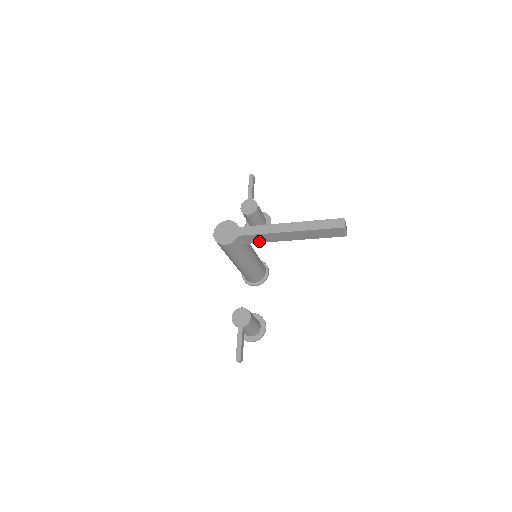
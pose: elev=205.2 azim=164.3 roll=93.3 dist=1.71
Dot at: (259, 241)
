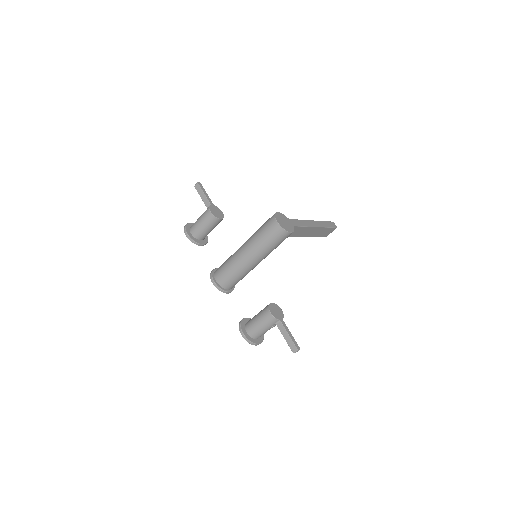
Dot at: (292, 235)
